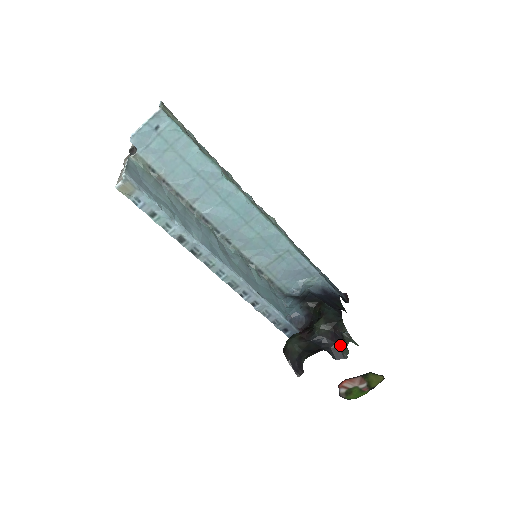
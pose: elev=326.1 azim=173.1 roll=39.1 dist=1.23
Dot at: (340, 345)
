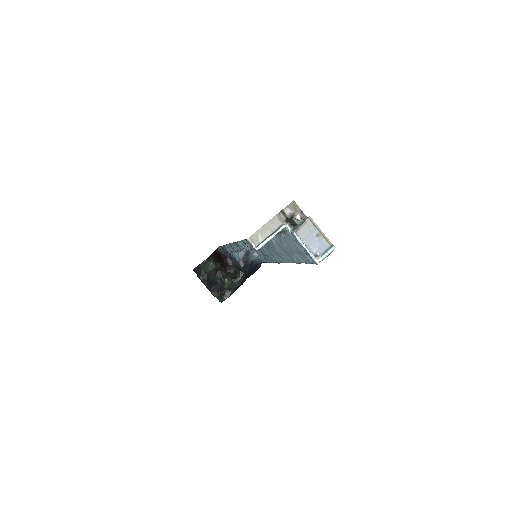
Dot at: (218, 291)
